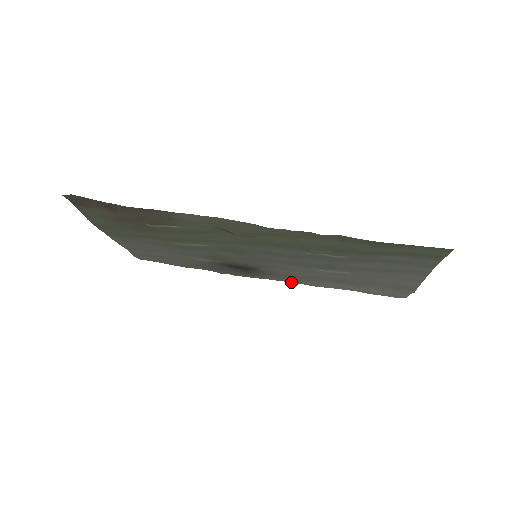
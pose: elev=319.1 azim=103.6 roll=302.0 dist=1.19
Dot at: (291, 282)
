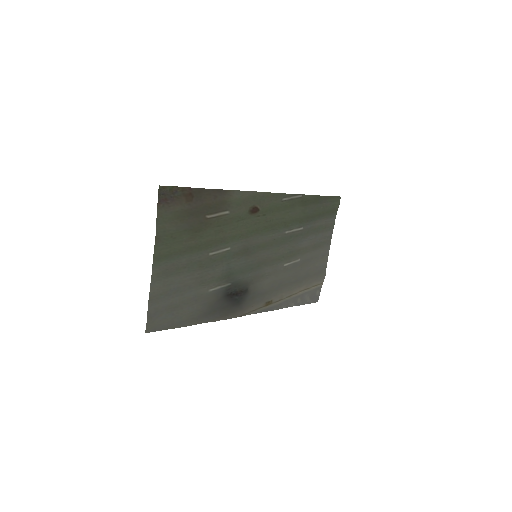
Dot at: occluded
